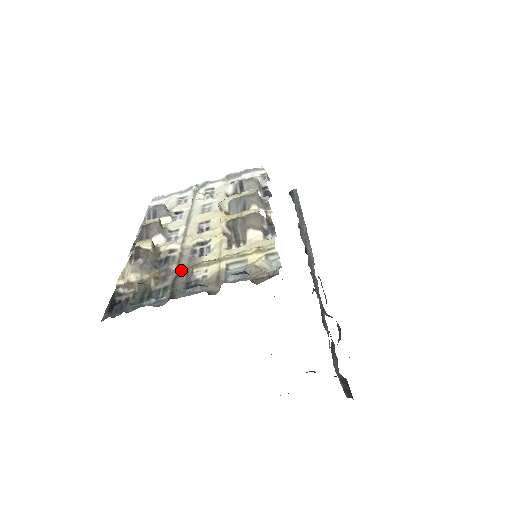
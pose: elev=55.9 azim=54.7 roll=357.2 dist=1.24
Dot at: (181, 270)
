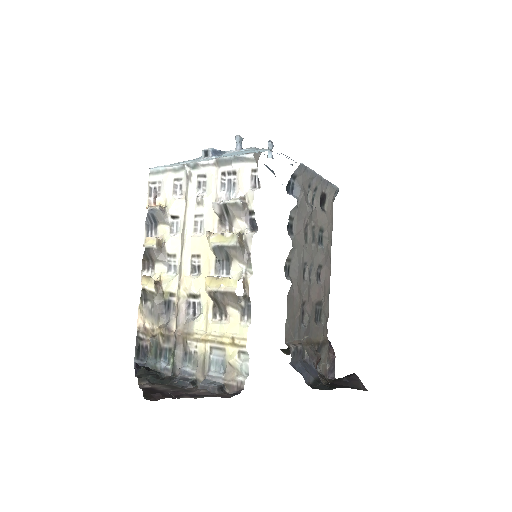
Dot at: (178, 337)
